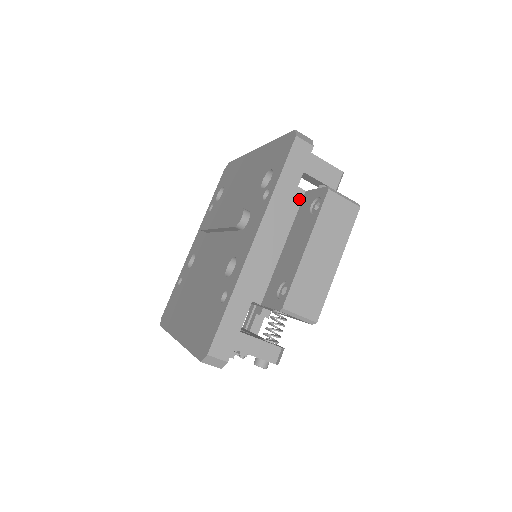
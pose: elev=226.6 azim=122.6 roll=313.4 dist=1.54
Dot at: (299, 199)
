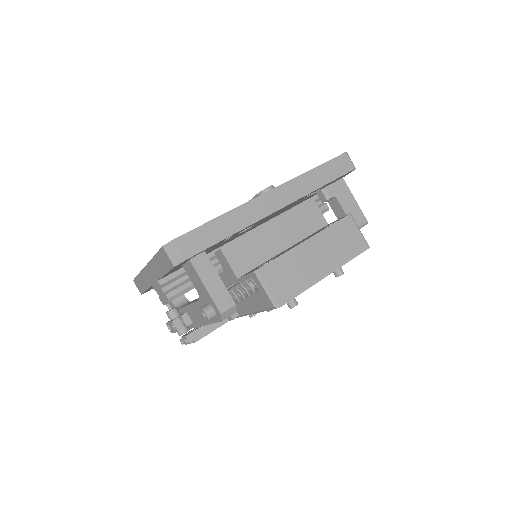
Dot at: (319, 226)
